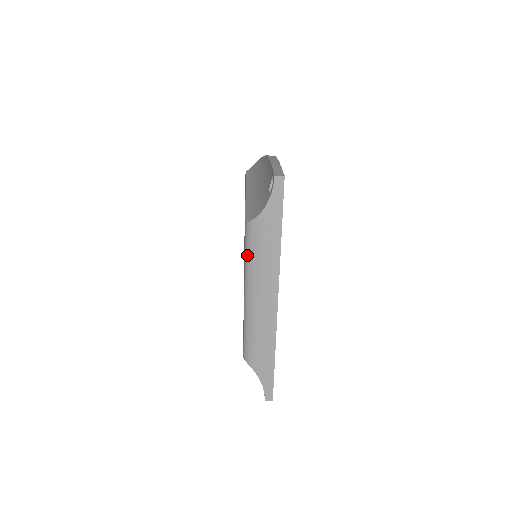
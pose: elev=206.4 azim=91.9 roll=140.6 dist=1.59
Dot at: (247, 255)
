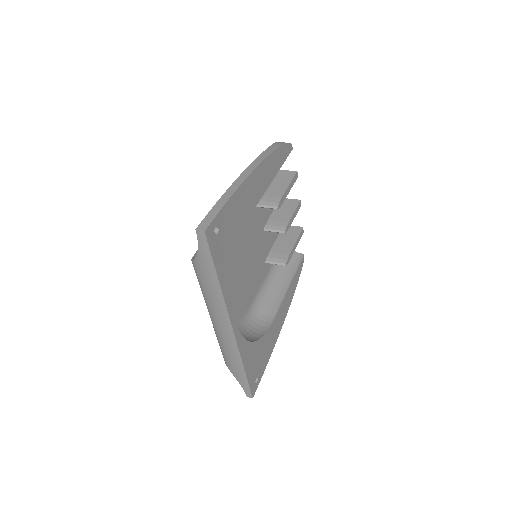
Dot at: occluded
